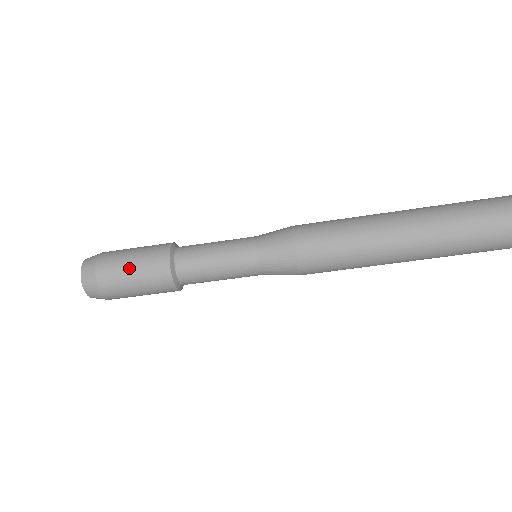
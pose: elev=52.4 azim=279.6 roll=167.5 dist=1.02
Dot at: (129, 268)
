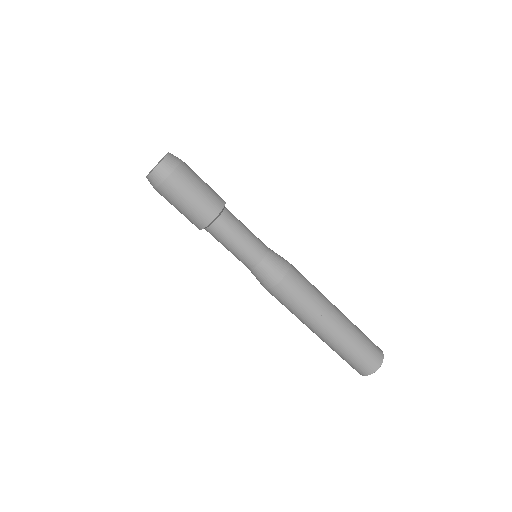
Dot at: (202, 181)
